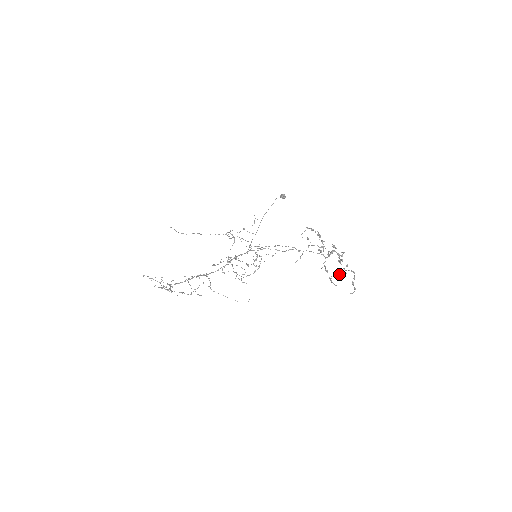
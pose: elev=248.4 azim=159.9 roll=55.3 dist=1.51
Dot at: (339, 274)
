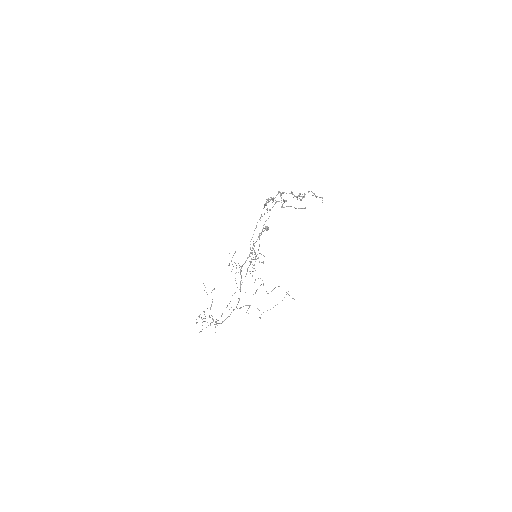
Dot at: occluded
